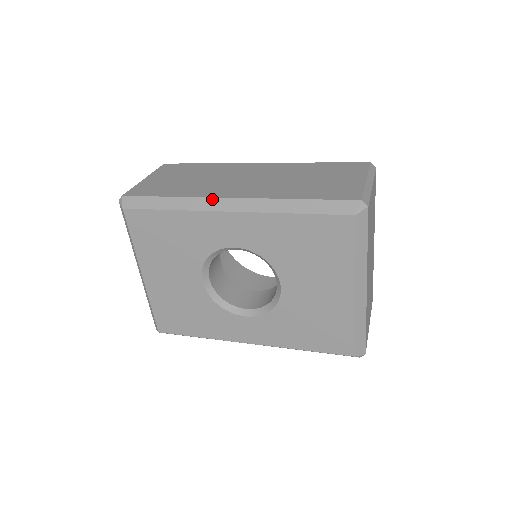
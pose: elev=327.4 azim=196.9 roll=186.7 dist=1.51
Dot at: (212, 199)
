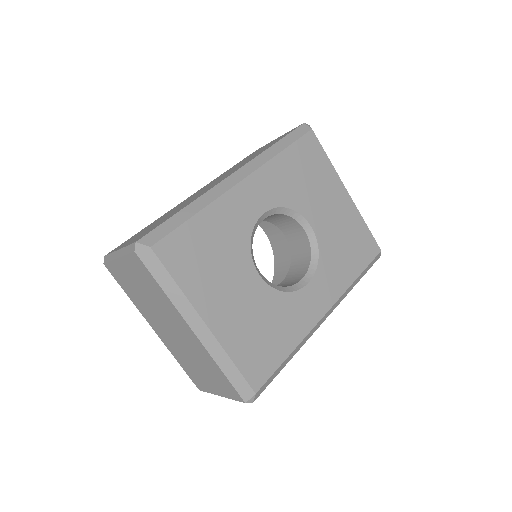
Dot at: (220, 184)
